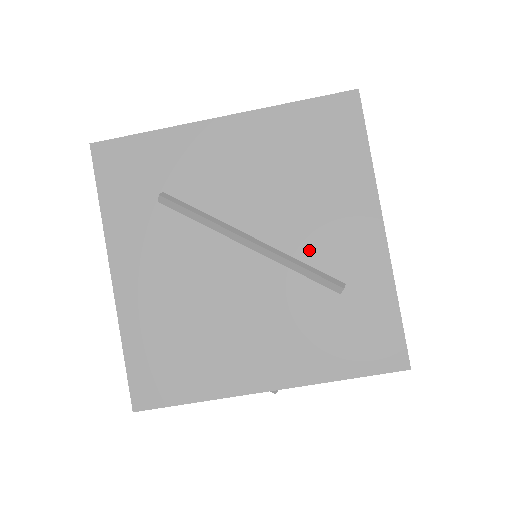
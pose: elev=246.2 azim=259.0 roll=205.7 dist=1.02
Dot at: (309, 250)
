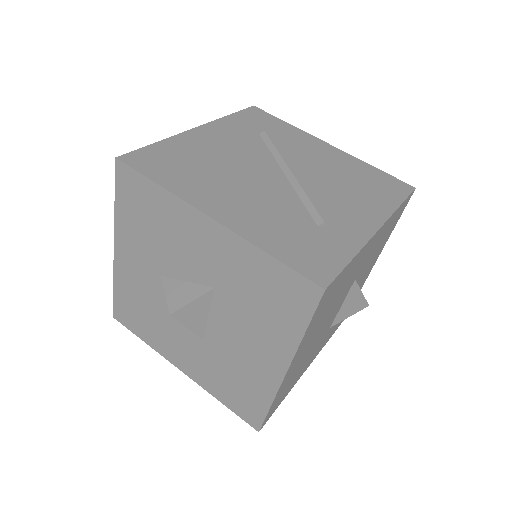
Dot at: (320, 201)
